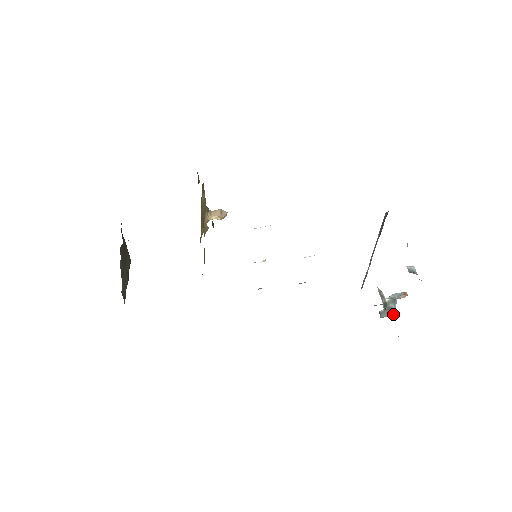
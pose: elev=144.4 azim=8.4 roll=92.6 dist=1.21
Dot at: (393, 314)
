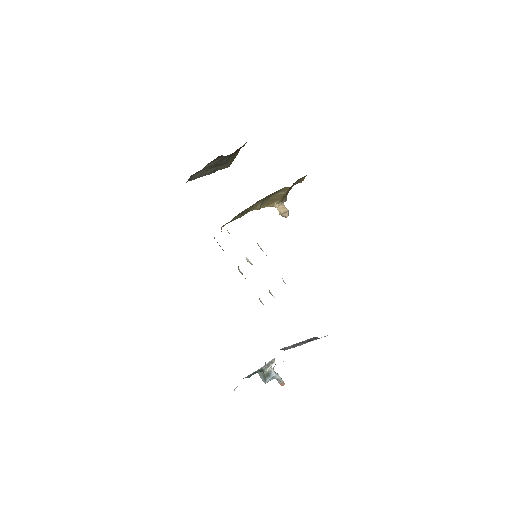
Dot at: (265, 381)
